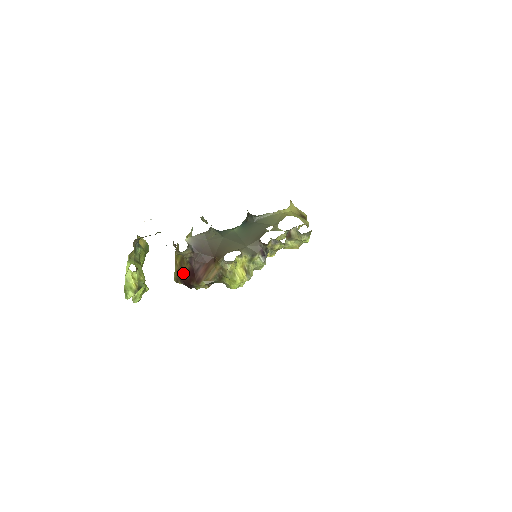
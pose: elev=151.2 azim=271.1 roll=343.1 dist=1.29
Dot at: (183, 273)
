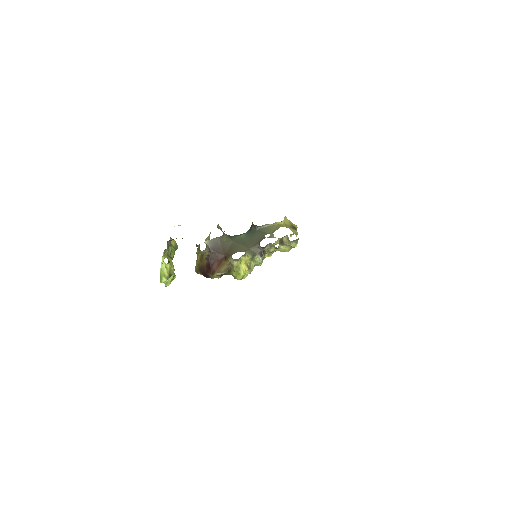
Dot at: (202, 266)
